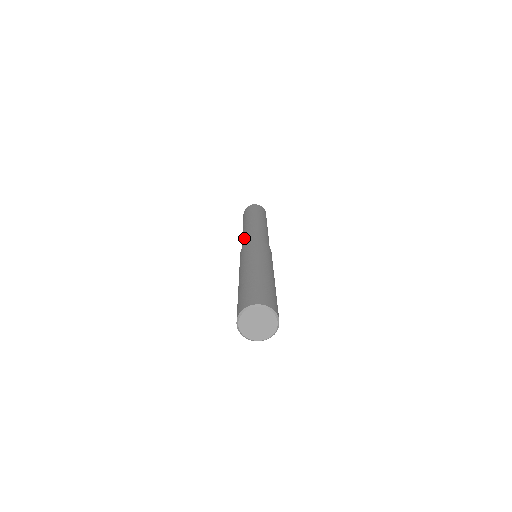
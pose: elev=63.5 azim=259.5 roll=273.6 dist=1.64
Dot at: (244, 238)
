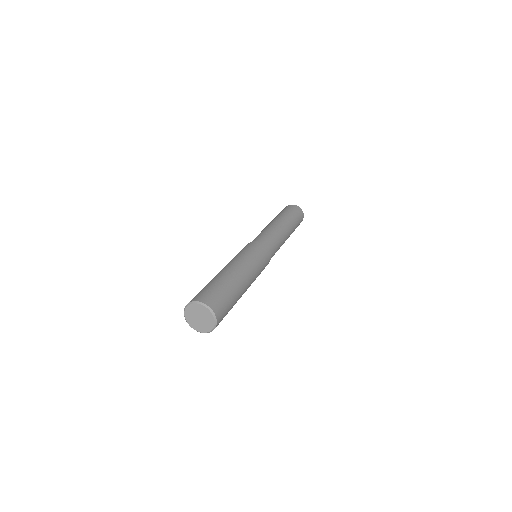
Dot at: (264, 234)
